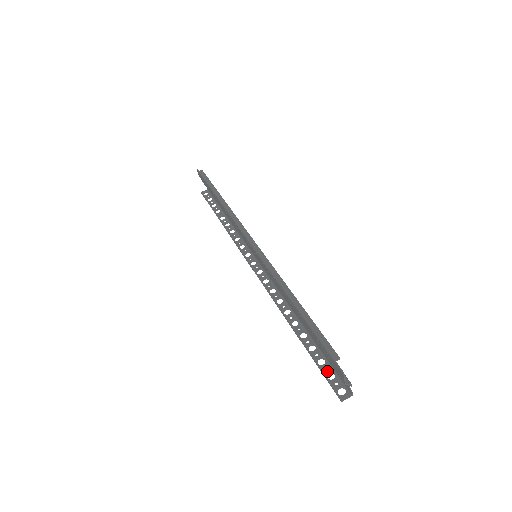
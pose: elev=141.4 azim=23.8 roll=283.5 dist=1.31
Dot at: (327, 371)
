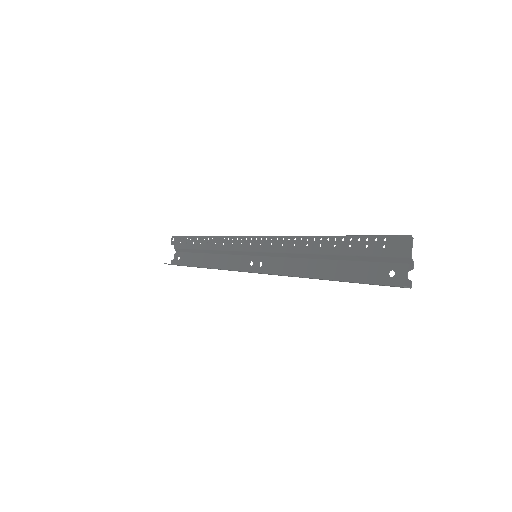
Dot at: (372, 283)
